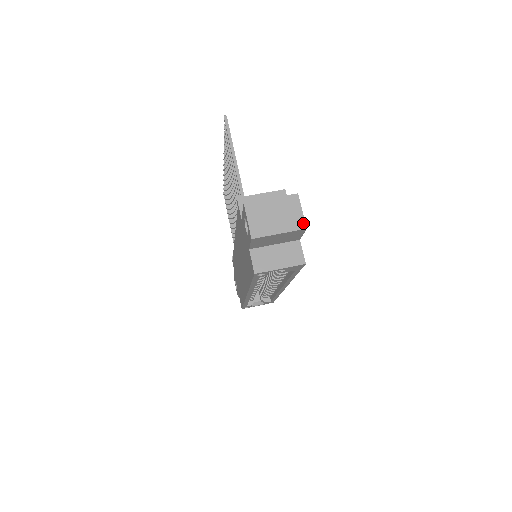
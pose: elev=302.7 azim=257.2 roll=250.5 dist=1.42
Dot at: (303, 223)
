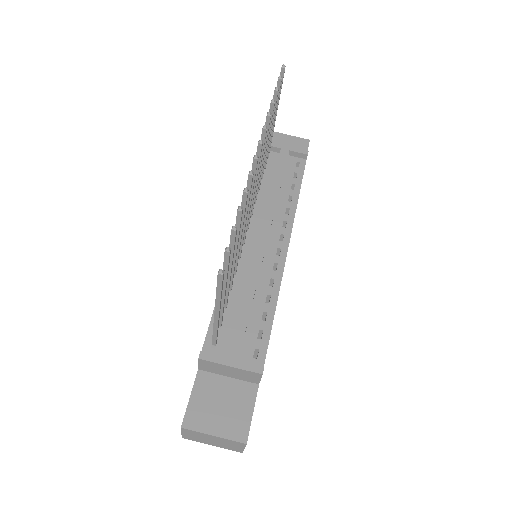
Dot at: (241, 451)
